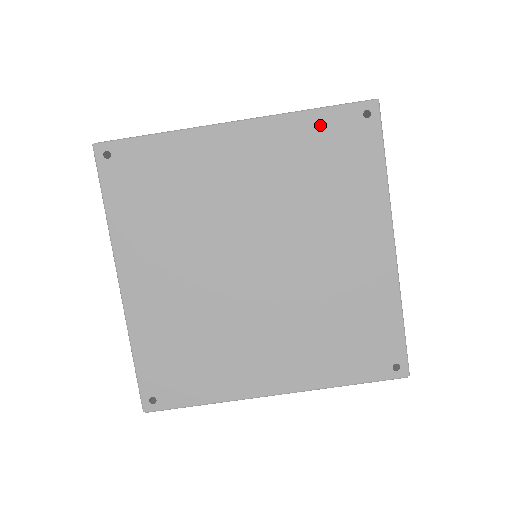
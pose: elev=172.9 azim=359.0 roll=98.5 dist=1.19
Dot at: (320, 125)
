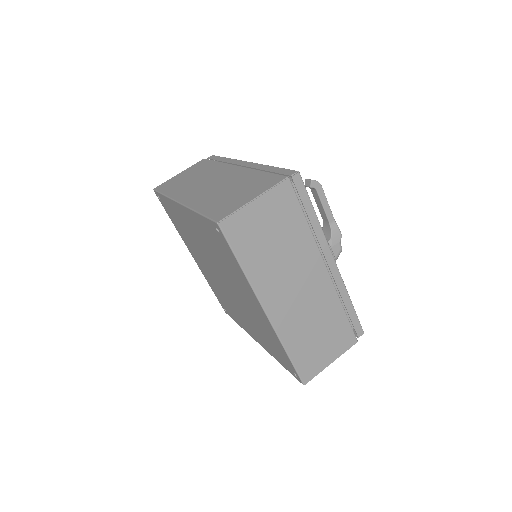
Dot at: (283, 352)
